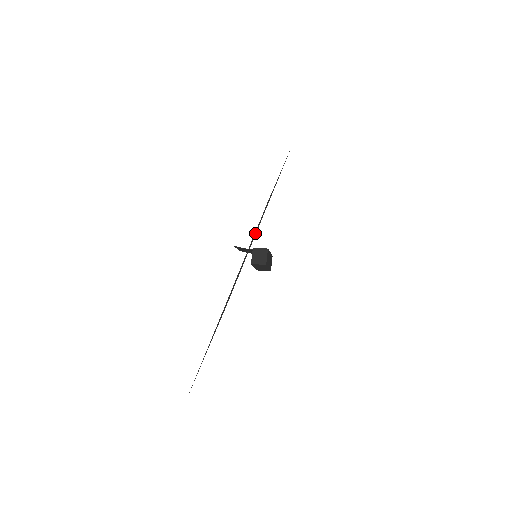
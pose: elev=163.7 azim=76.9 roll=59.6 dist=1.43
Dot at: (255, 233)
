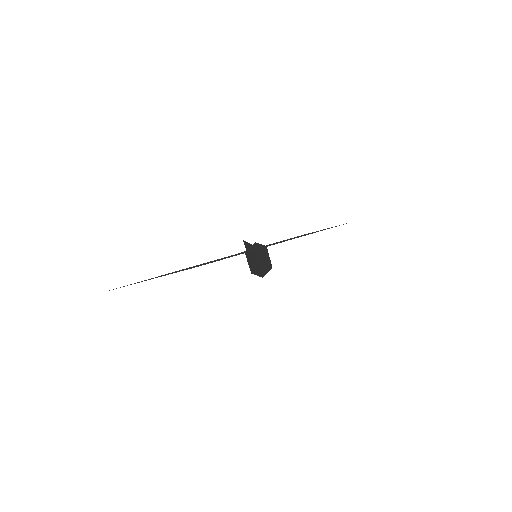
Dot at: (269, 245)
